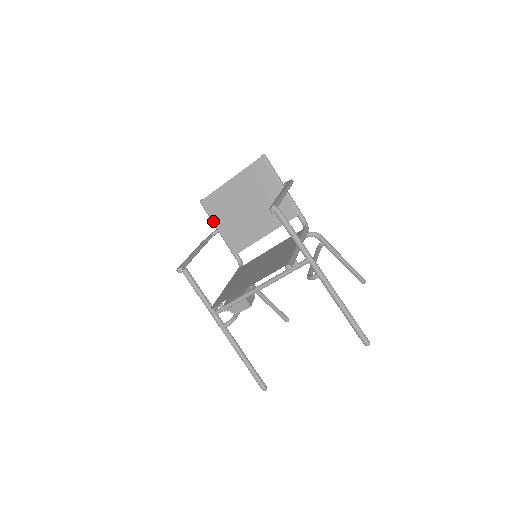
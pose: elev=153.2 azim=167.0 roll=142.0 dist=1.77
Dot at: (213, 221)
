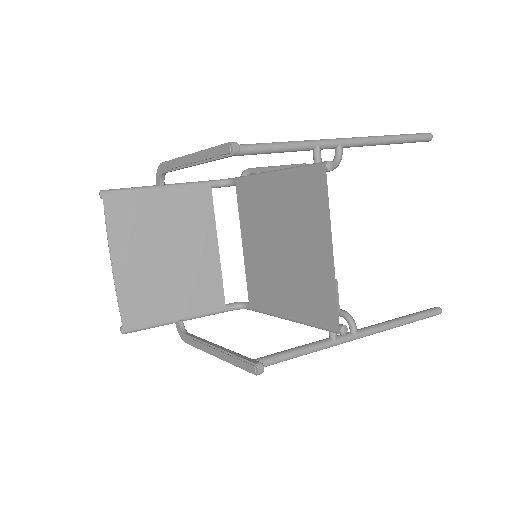
Dot at: (163, 323)
